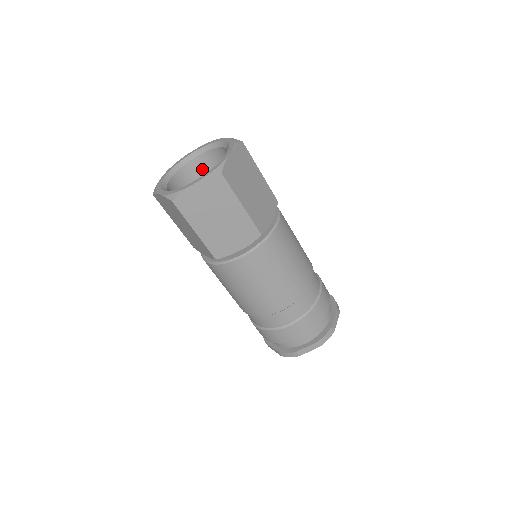
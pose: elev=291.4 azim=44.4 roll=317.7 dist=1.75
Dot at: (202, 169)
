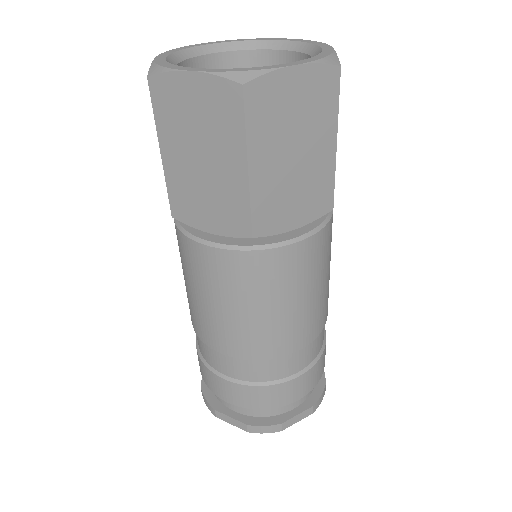
Dot at: occluded
